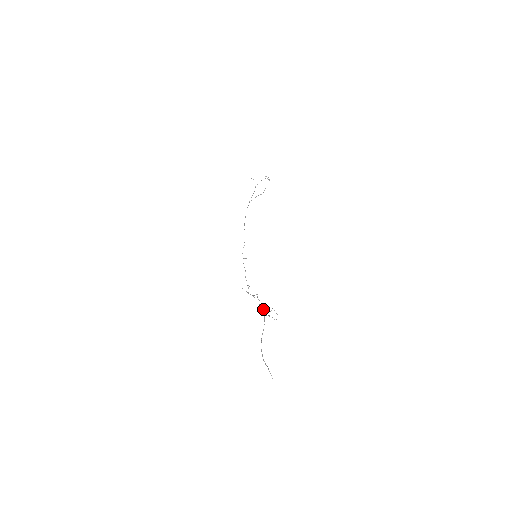
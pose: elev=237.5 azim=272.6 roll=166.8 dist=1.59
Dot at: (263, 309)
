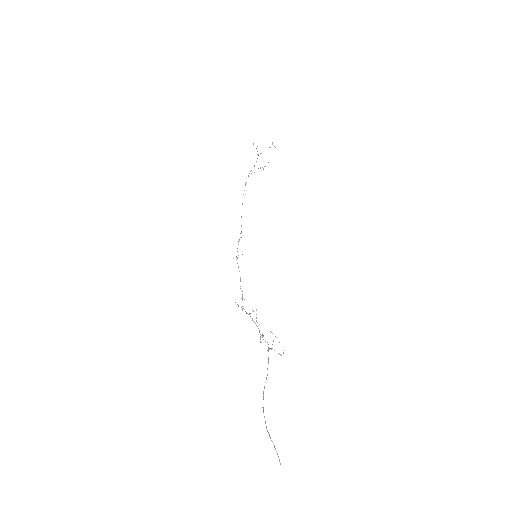
Dot at: occluded
